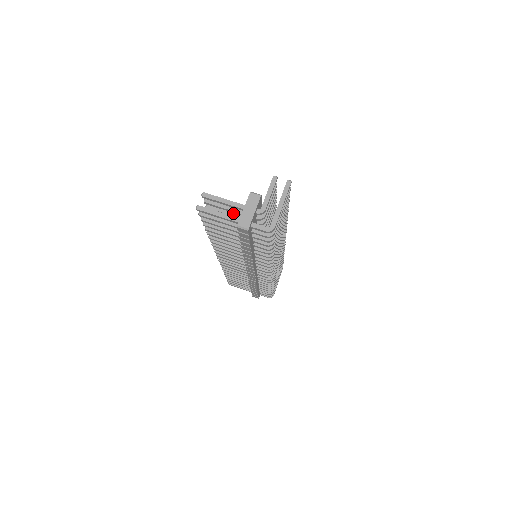
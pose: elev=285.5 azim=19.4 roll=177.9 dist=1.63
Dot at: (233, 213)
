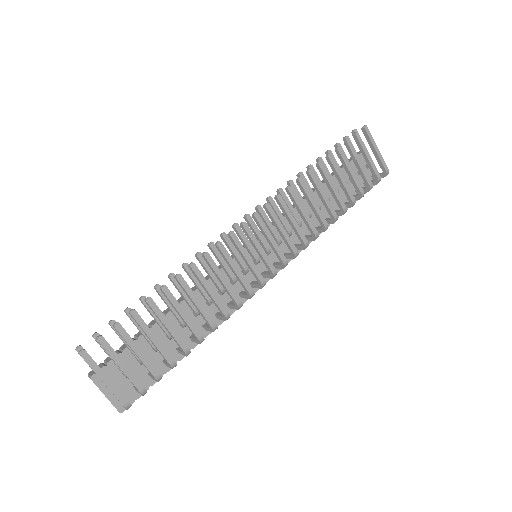
Dot at: occluded
